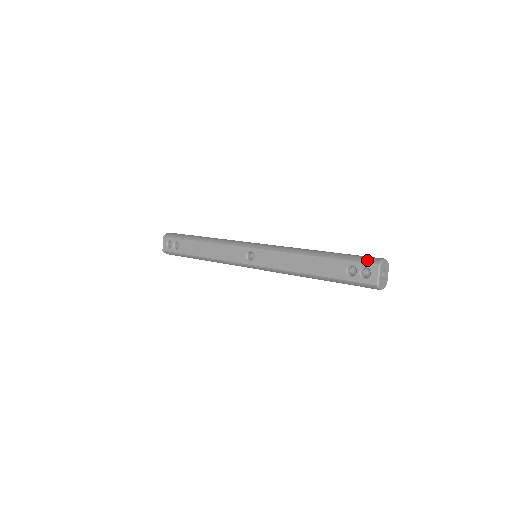
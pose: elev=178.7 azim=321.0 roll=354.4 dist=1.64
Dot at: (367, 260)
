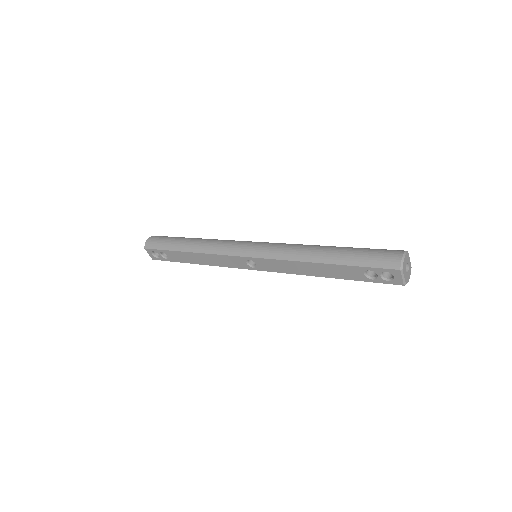
Dot at: (385, 265)
